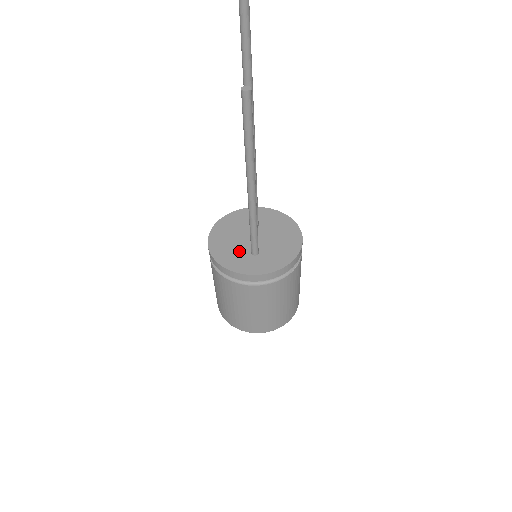
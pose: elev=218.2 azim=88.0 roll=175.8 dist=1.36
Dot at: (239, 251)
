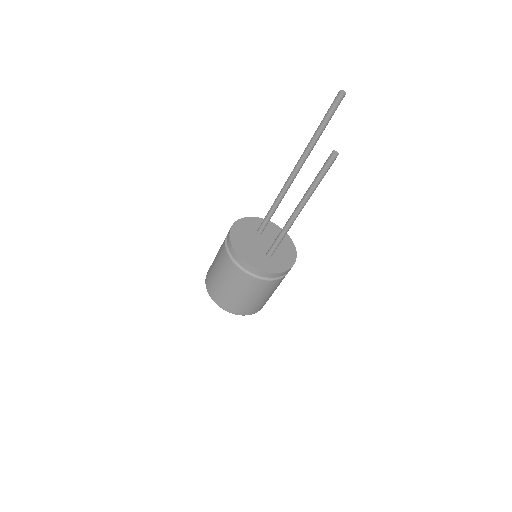
Dot at: (257, 253)
